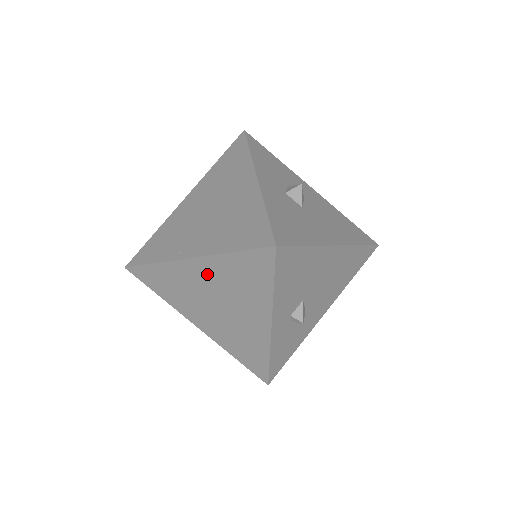
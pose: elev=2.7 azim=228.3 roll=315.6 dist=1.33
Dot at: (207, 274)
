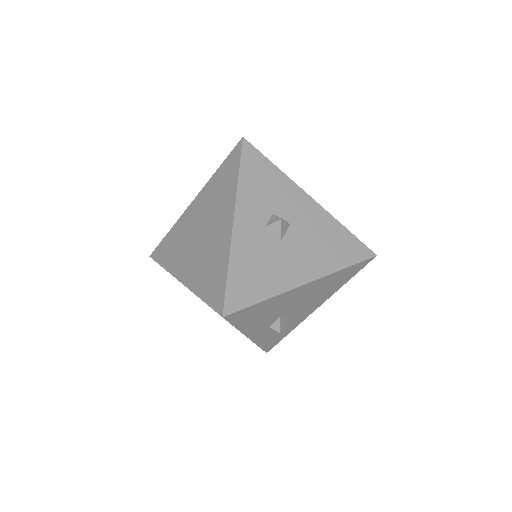
Dot at: occluded
